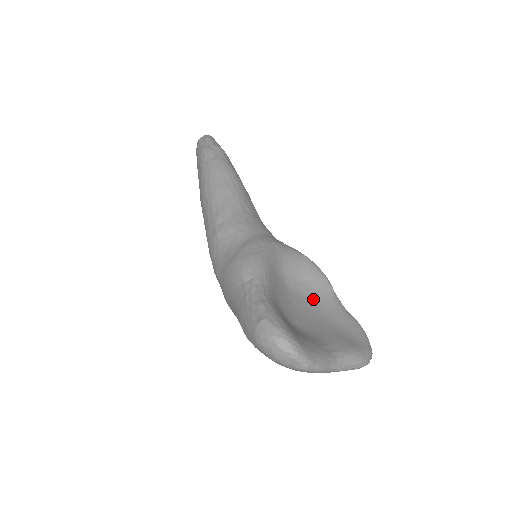
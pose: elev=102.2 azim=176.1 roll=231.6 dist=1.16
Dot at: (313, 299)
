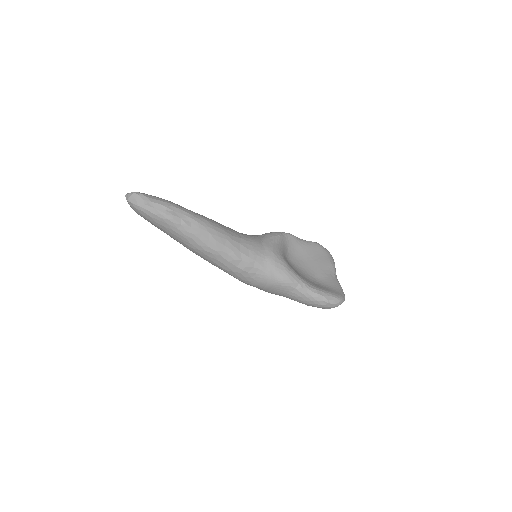
Dot at: (298, 253)
